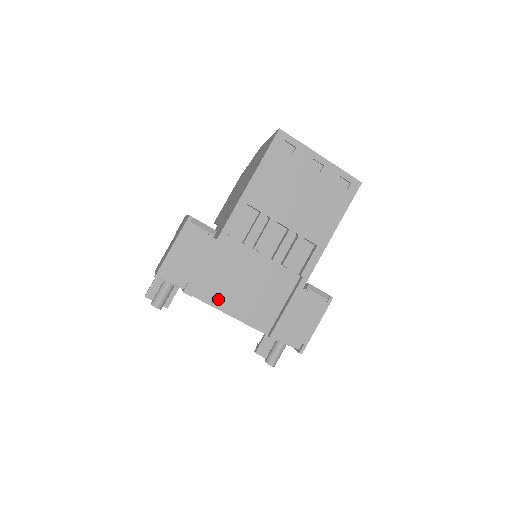
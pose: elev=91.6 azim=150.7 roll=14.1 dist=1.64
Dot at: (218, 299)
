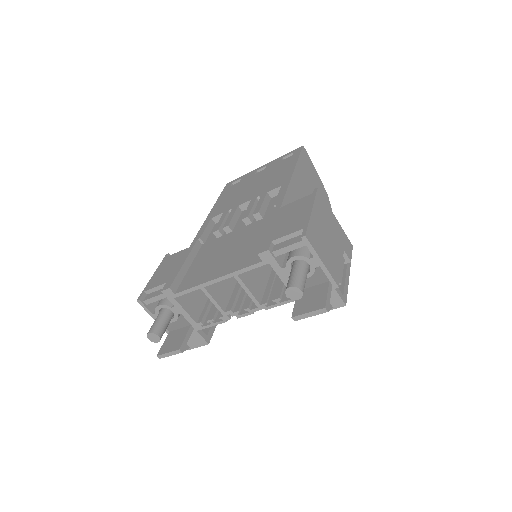
Dot at: (201, 278)
